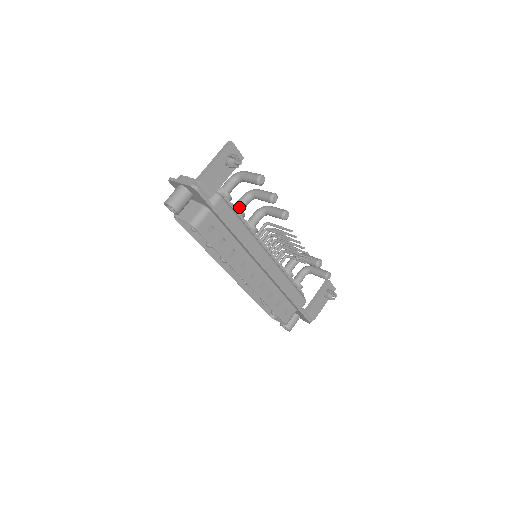
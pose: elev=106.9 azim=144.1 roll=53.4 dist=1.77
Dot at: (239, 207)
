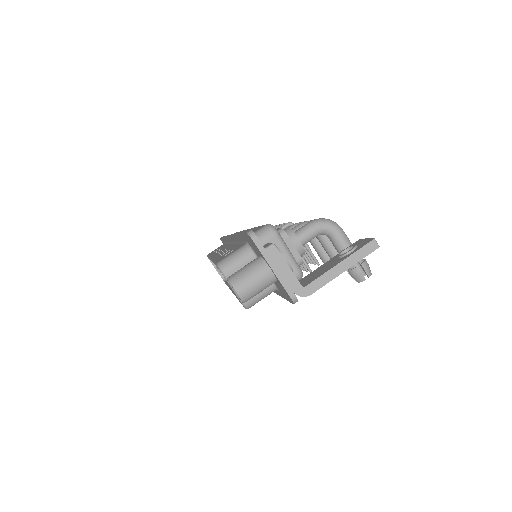
Dot at: occluded
